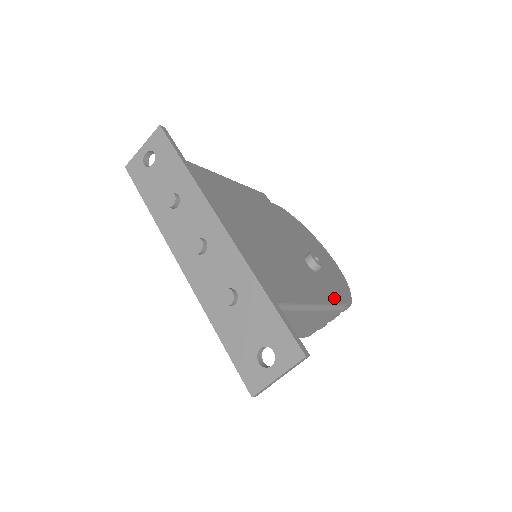
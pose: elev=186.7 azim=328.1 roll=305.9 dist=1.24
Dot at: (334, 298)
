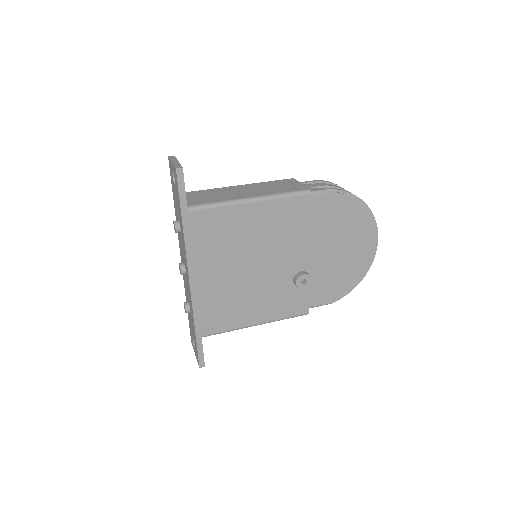
Dot at: (299, 310)
